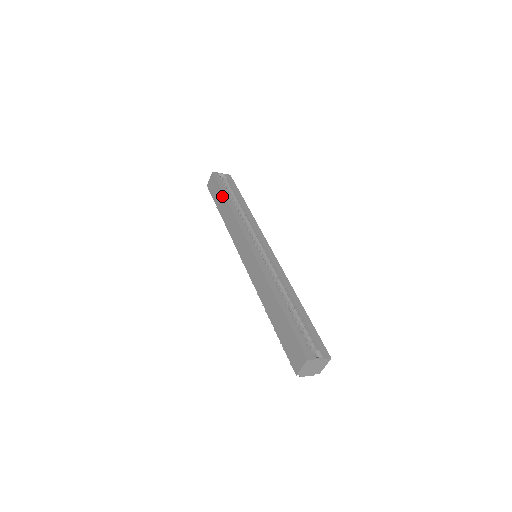
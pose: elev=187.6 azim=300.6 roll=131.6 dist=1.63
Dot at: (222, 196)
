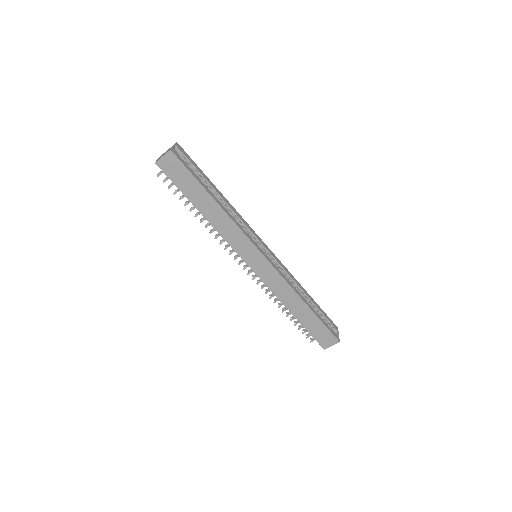
Dot at: (202, 190)
